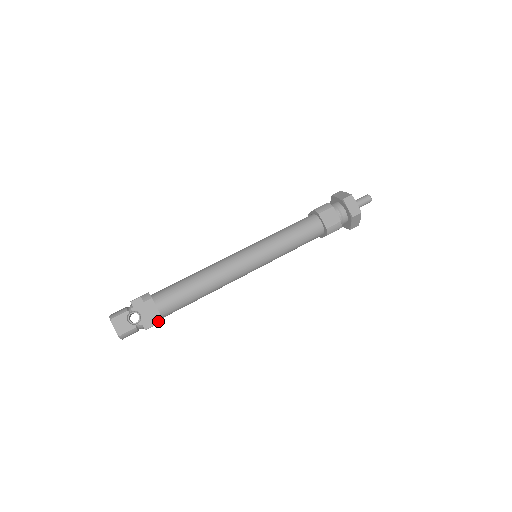
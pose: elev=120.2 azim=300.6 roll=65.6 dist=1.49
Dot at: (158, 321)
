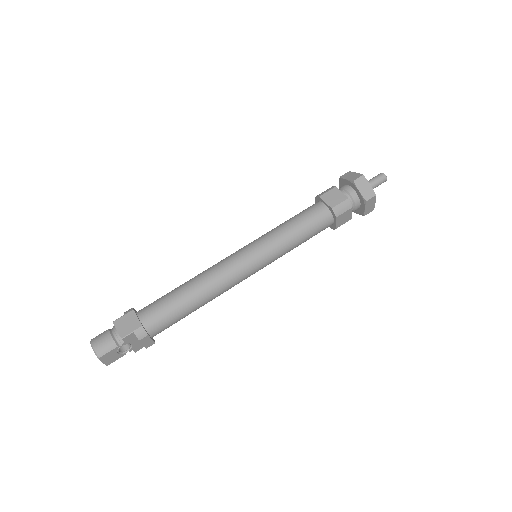
Dot at: occluded
